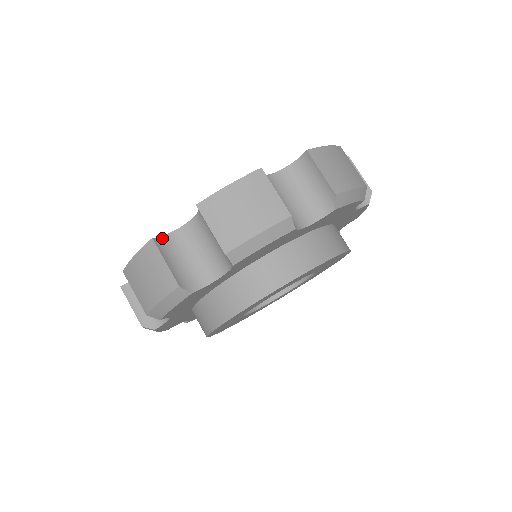
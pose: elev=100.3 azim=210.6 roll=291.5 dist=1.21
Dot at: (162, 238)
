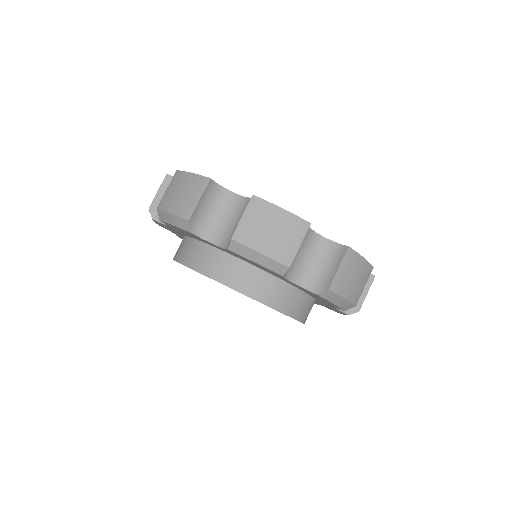
Dot at: occluded
